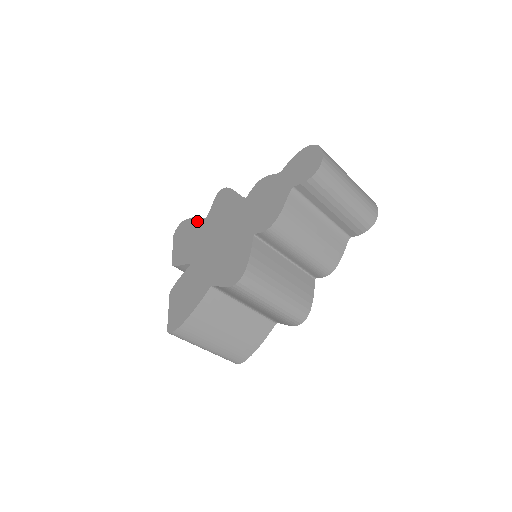
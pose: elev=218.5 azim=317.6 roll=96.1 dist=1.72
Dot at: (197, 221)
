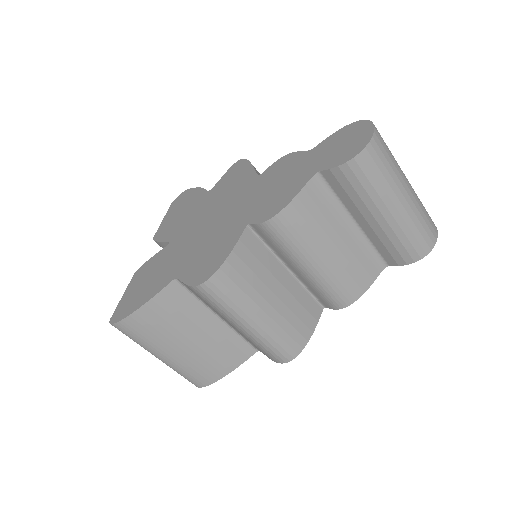
Dot at: (199, 193)
